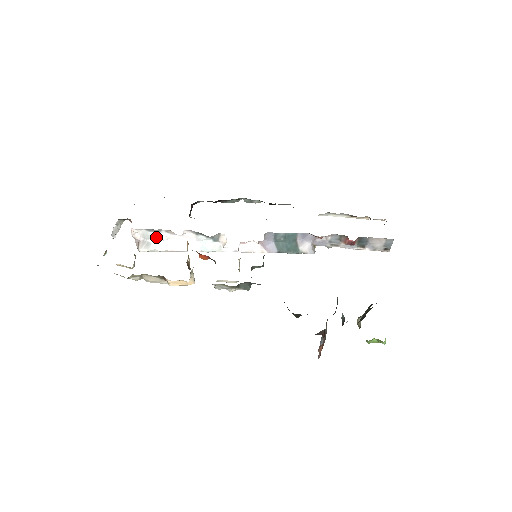
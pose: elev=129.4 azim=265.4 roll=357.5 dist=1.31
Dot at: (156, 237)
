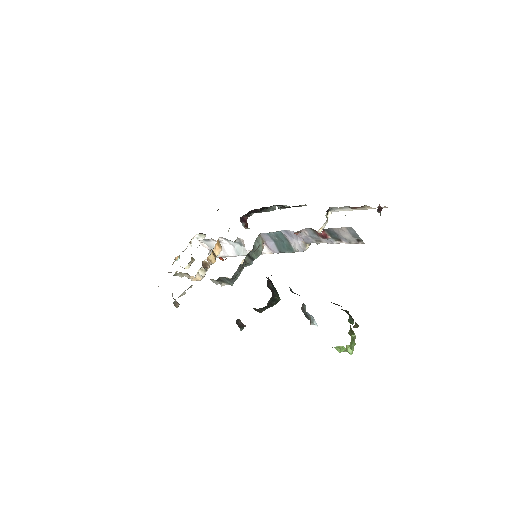
Dot at: (213, 246)
